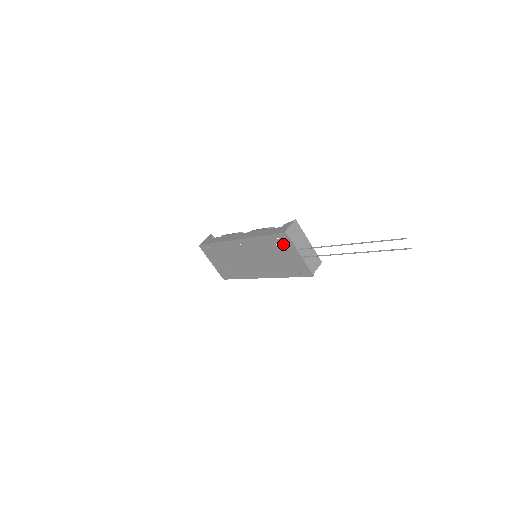
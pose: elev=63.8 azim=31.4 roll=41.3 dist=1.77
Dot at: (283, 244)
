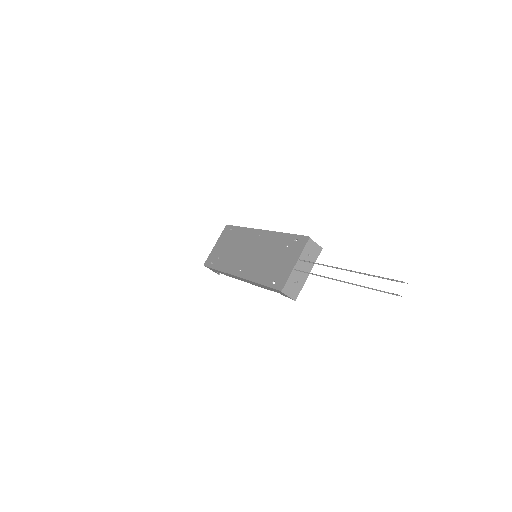
Dot at: (294, 247)
